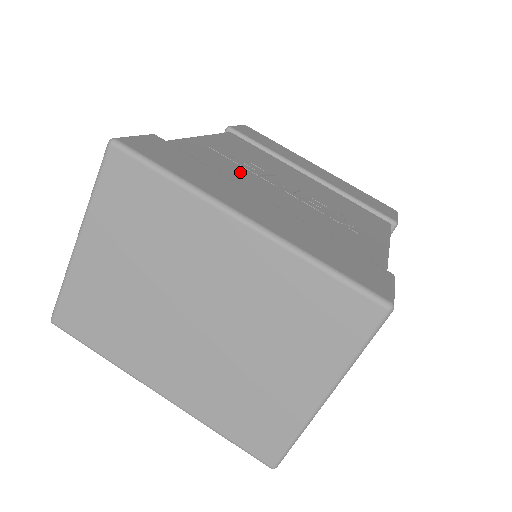
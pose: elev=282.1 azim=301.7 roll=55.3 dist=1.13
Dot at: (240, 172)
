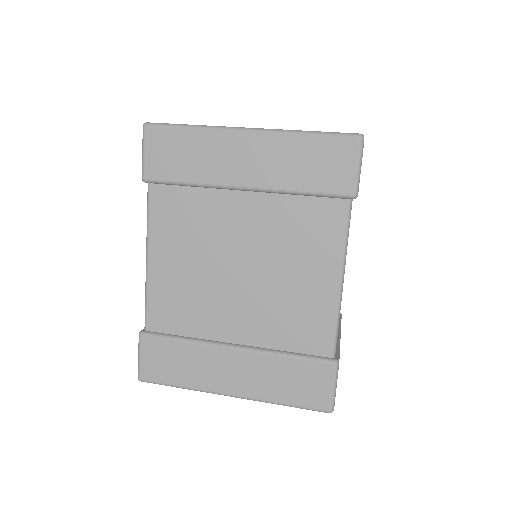
Dot at: occluded
